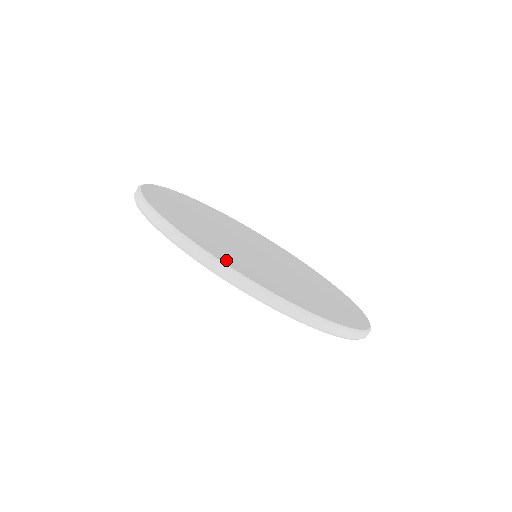
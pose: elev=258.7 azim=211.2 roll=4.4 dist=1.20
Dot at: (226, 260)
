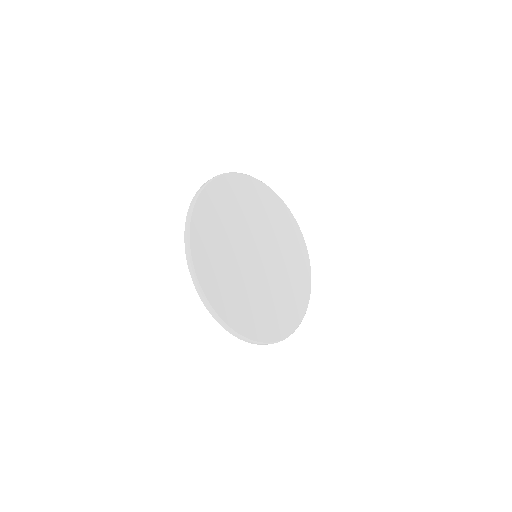
Dot at: (217, 302)
